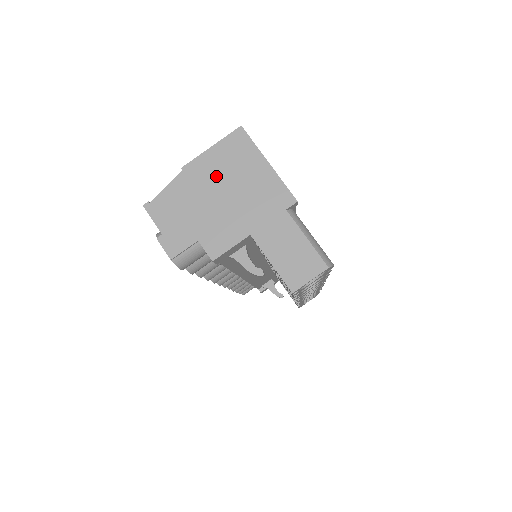
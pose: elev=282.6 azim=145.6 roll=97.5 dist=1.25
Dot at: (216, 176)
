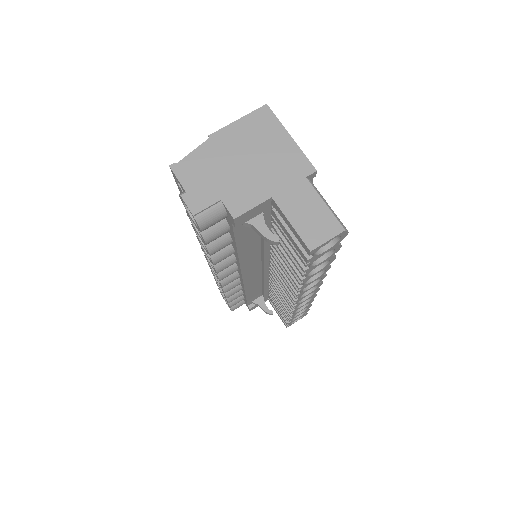
Dot at: (241, 144)
